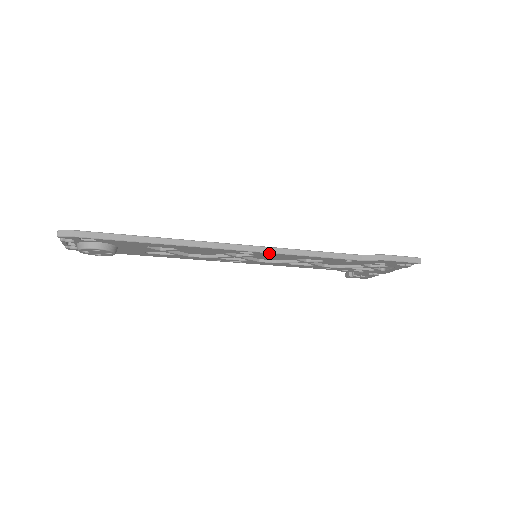
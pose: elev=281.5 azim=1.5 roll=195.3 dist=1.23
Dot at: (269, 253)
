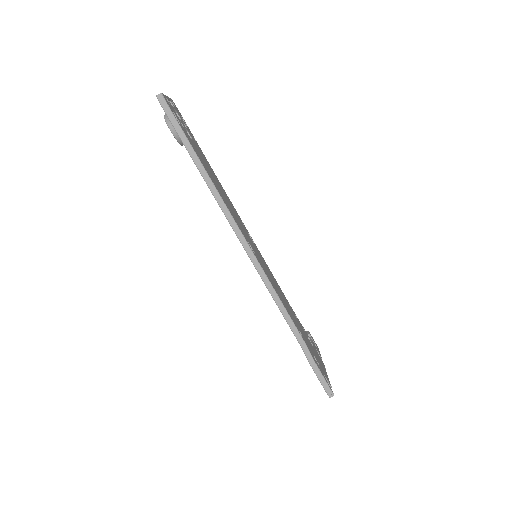
Dot at: (256, 268)
